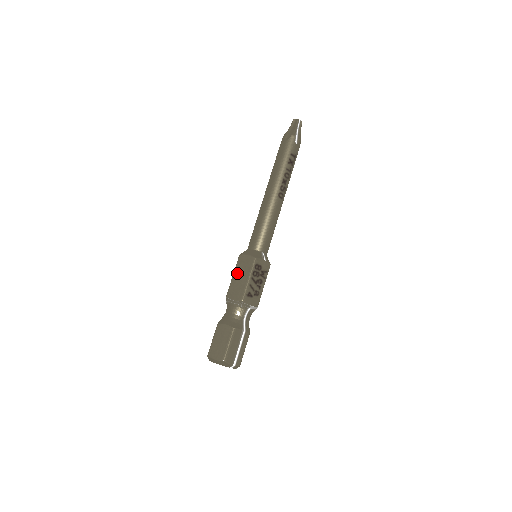
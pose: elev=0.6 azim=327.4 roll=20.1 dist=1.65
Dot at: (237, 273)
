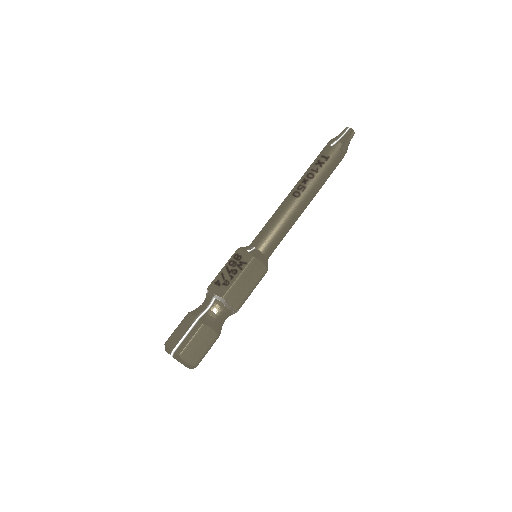
Dot at: occluded
